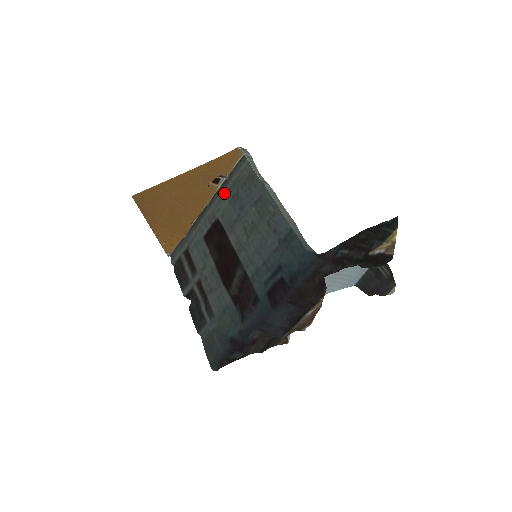
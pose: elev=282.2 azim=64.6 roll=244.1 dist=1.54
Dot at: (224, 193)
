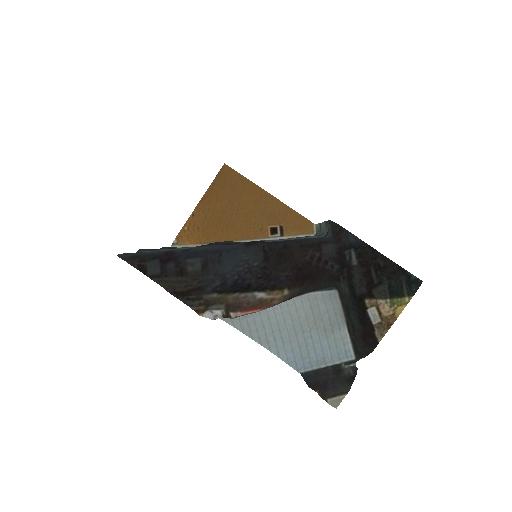
Dot at: occluded
